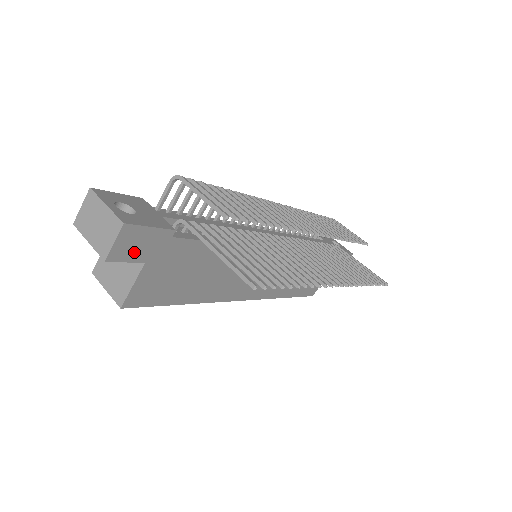
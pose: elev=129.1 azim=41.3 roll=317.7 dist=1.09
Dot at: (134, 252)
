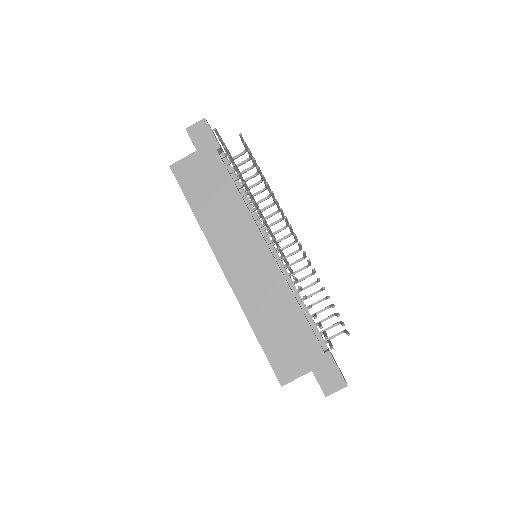
Dot at: (198, 138)
